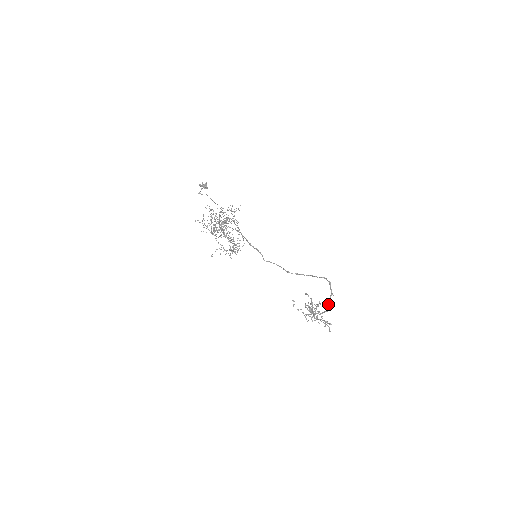
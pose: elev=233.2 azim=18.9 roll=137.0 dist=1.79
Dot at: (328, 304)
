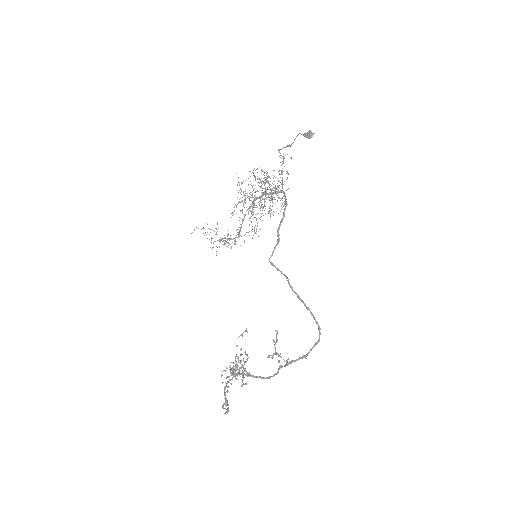
Dot at: (284, 366)
